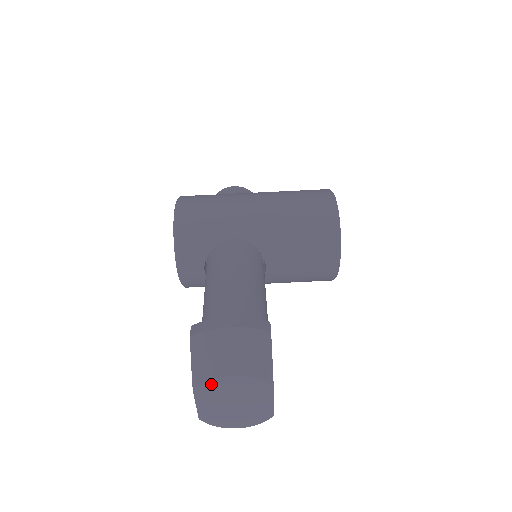
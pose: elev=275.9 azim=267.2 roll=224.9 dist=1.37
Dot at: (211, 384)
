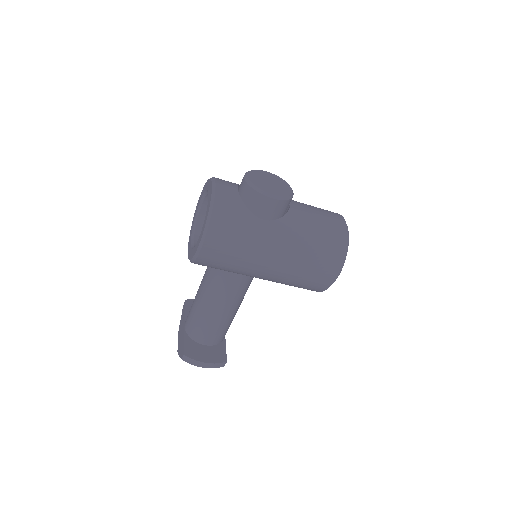
Dot at: occluded
